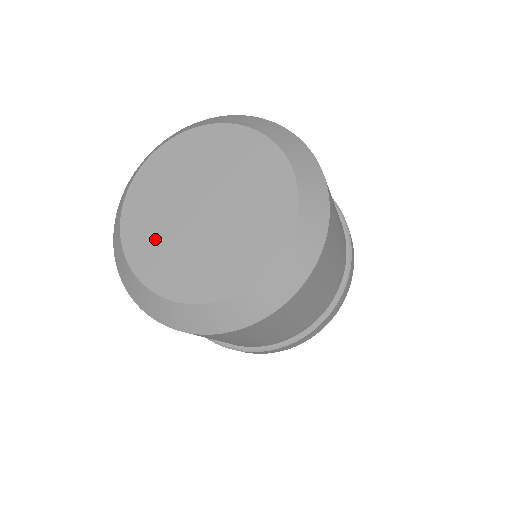
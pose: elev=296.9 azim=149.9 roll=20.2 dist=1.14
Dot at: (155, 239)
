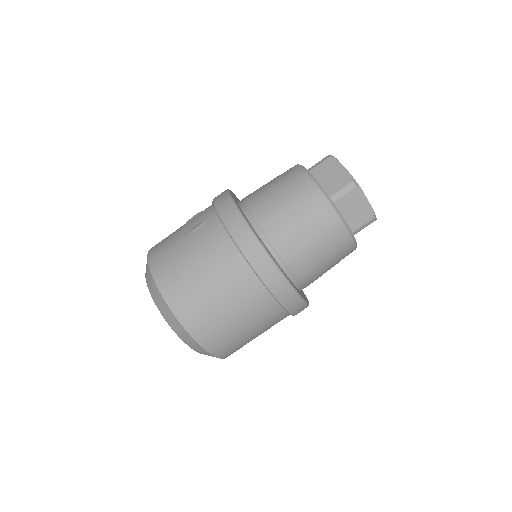
Dot at: occluded
